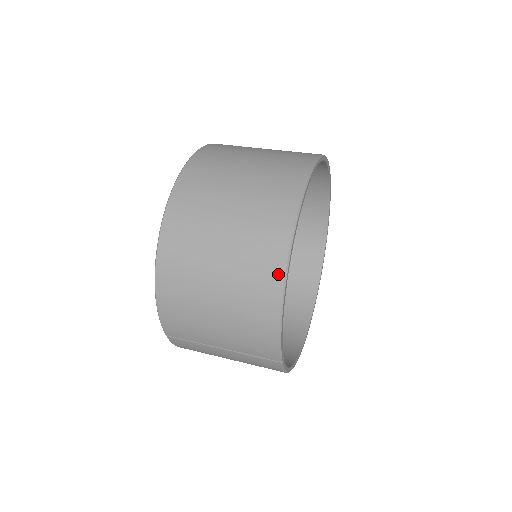
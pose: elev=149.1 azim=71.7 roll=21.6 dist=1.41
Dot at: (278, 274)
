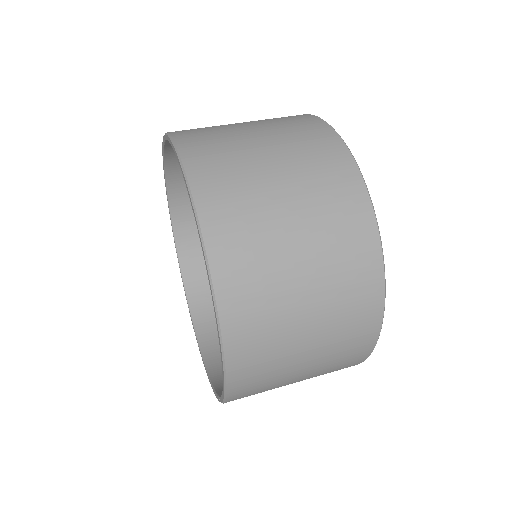
Dot at: (376, 313)
